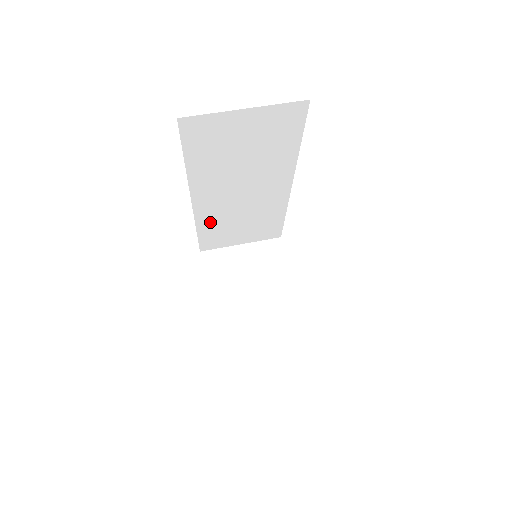
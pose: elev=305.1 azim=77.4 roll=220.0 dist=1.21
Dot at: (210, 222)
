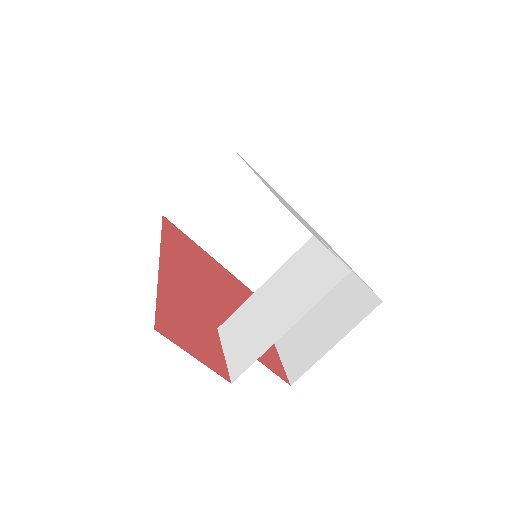
Dot at: occluded
